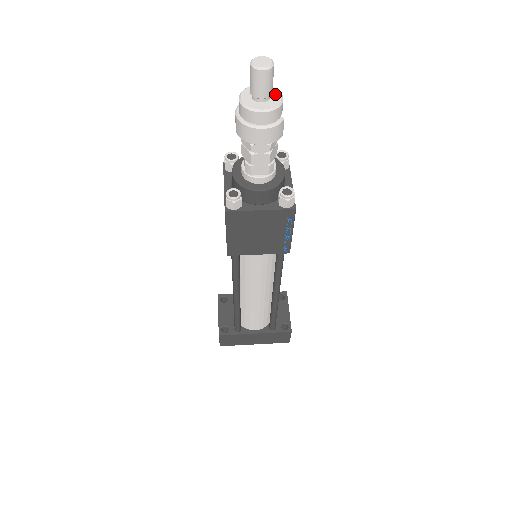
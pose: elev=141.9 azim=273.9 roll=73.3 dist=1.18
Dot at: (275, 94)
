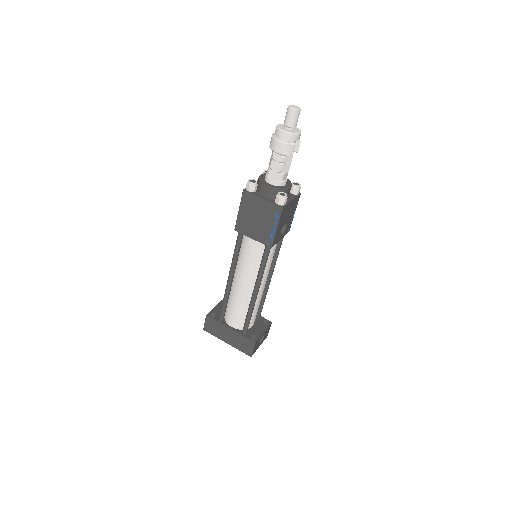
Dot at: (297, 131)
